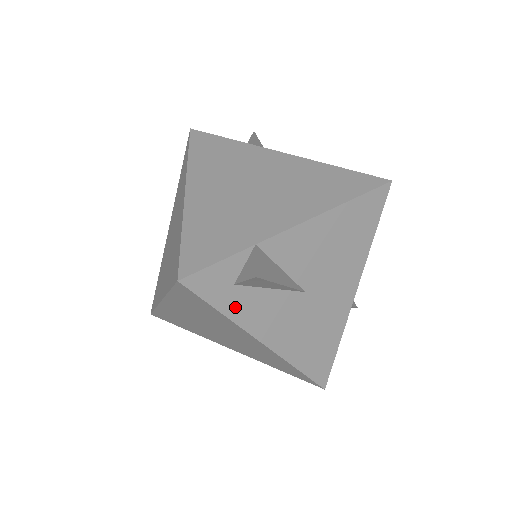
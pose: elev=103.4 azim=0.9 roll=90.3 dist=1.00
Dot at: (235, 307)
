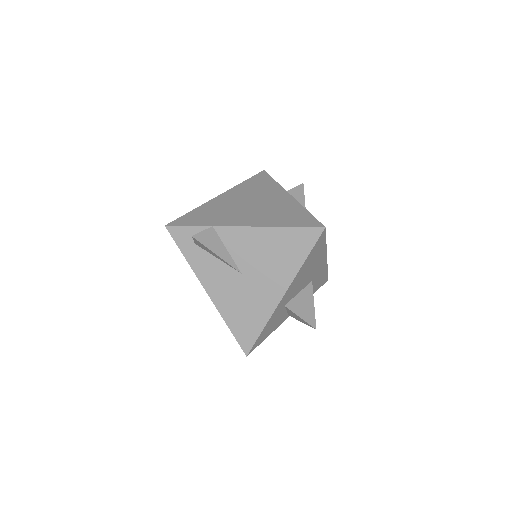
Dot at: (193, 258)
